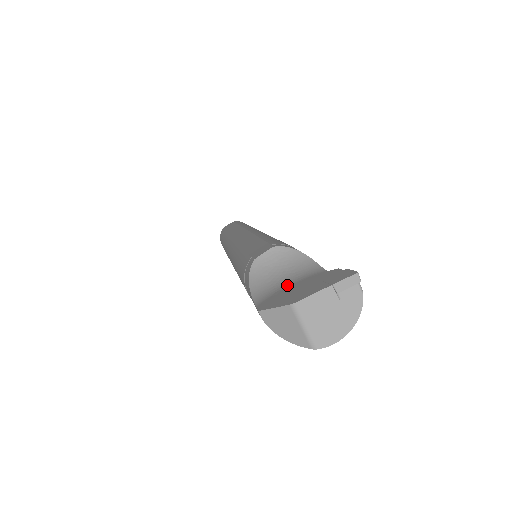
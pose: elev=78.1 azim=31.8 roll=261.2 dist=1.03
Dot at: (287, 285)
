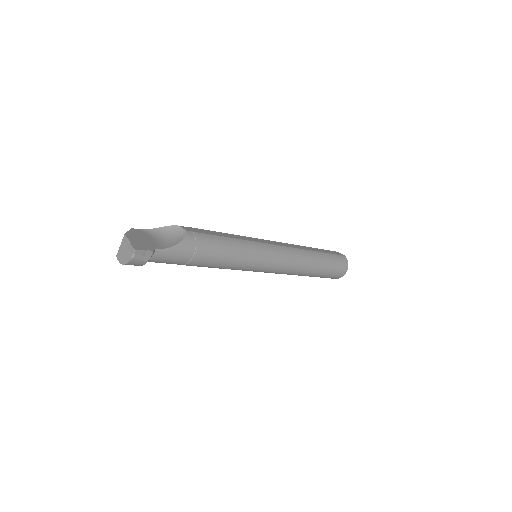
Dot at: (155, 239)
